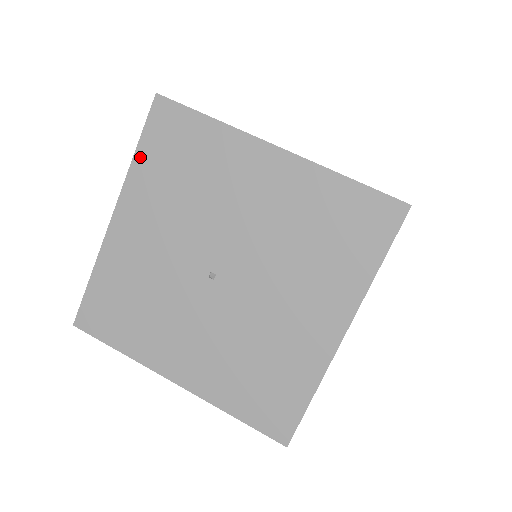
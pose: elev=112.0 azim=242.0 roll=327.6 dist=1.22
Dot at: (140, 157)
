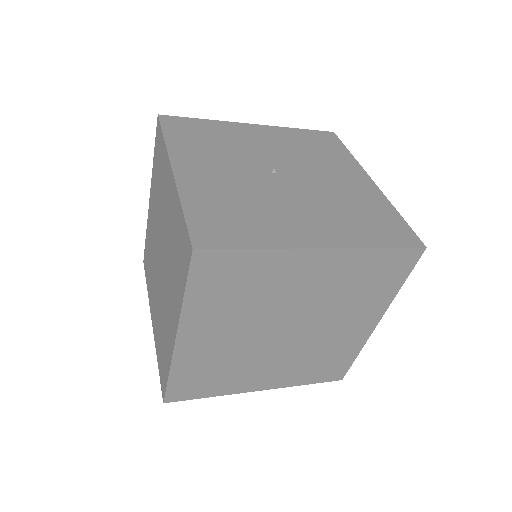
Dot at: (298, 131)
